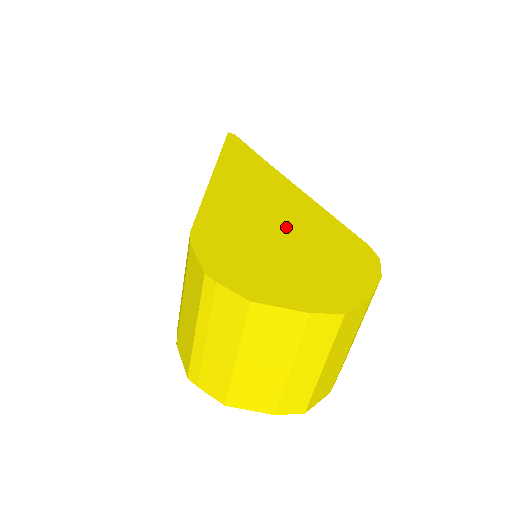
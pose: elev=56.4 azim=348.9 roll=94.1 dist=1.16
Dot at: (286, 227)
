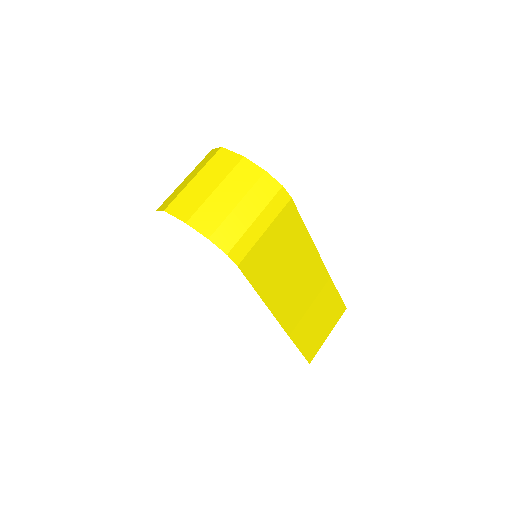
Dot at: occluded
